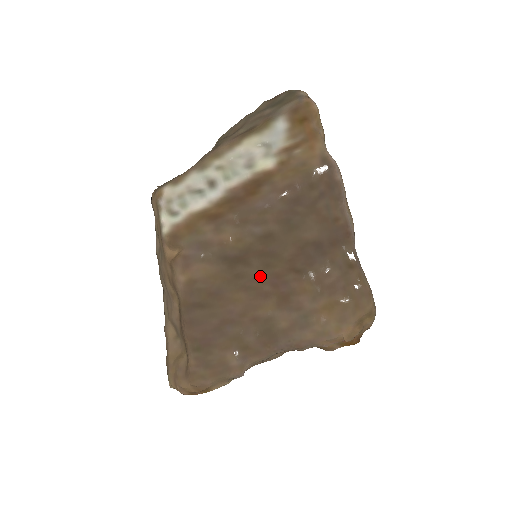
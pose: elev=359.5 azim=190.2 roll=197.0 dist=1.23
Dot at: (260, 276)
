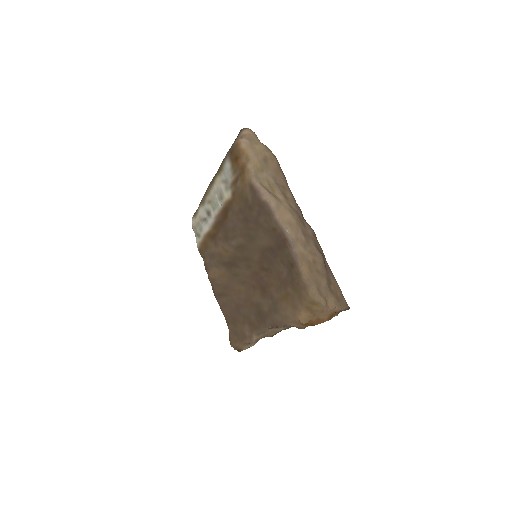
Dot at: (247, 274)
